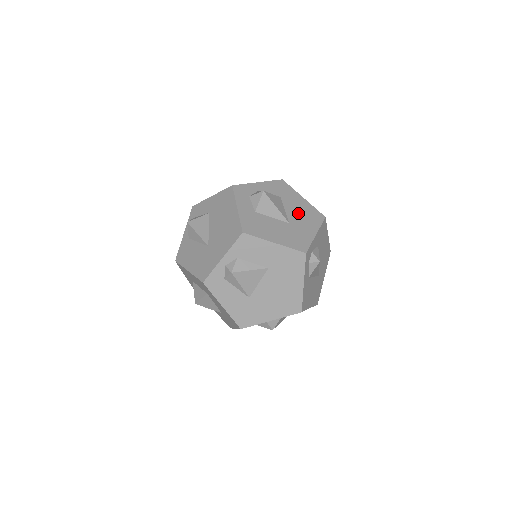
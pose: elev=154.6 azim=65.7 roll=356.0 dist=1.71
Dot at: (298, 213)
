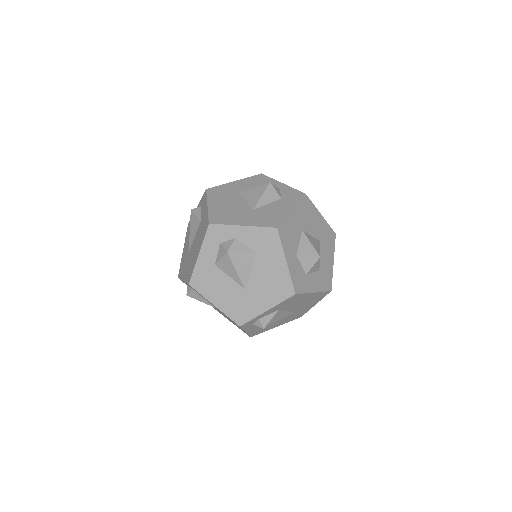
Dot at: (264, 280)
